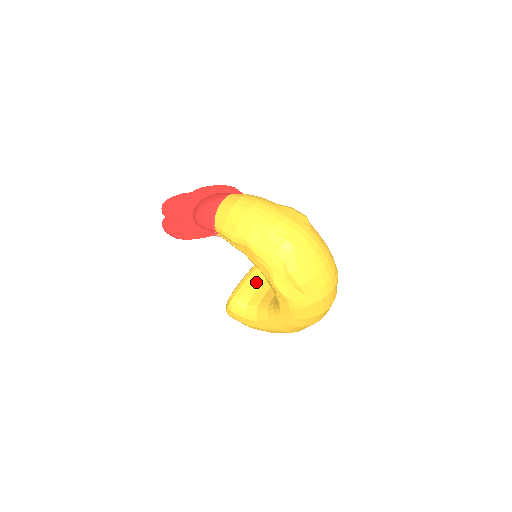
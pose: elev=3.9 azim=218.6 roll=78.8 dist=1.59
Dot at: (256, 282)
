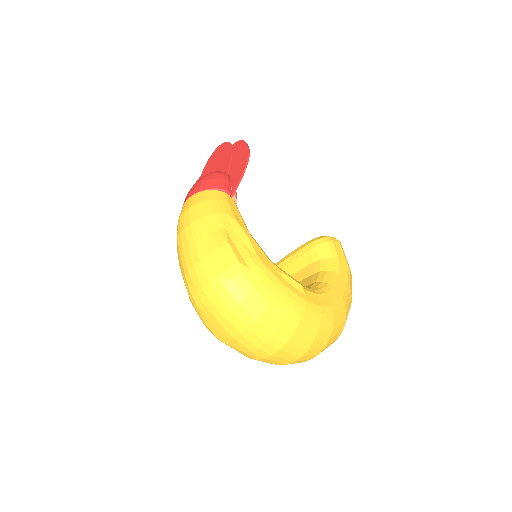
Dot at: (287, 270)
